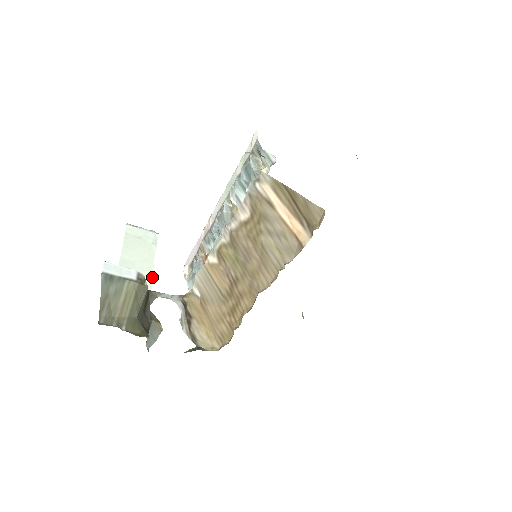
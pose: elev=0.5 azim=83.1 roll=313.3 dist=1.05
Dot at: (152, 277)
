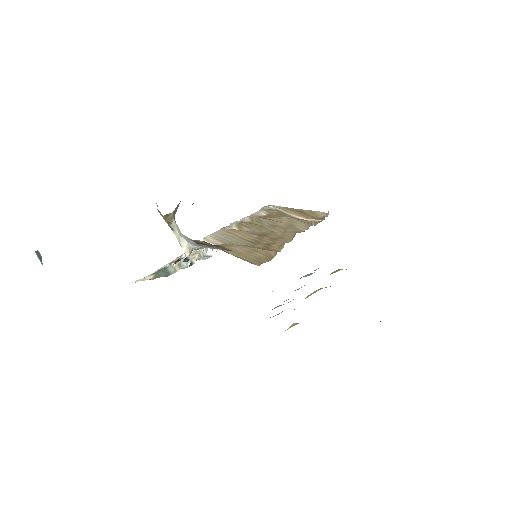
Dot at: occluded
